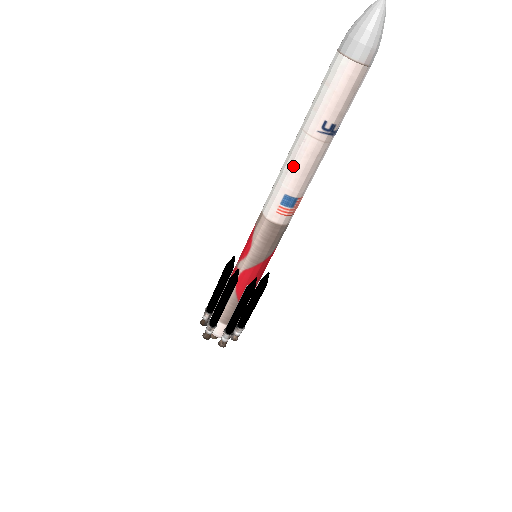
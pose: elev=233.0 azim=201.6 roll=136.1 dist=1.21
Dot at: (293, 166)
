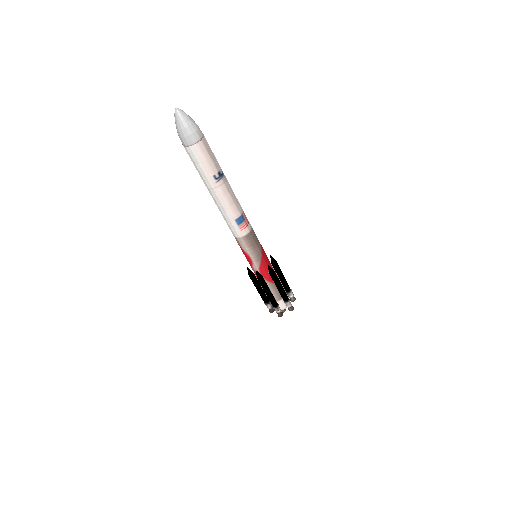
Dot at: (224, 206)
